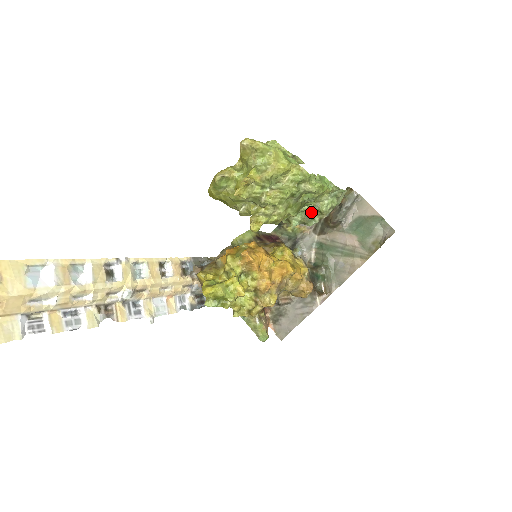
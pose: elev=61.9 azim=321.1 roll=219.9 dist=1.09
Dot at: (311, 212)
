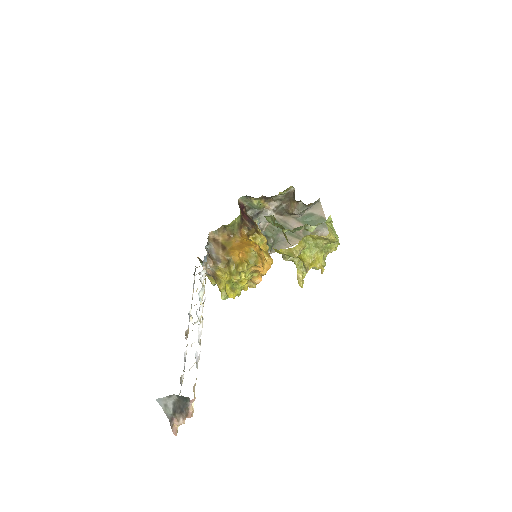
Dot at: (300, 227)
